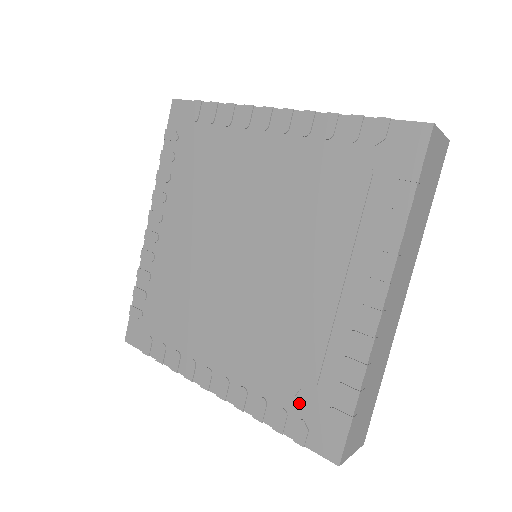
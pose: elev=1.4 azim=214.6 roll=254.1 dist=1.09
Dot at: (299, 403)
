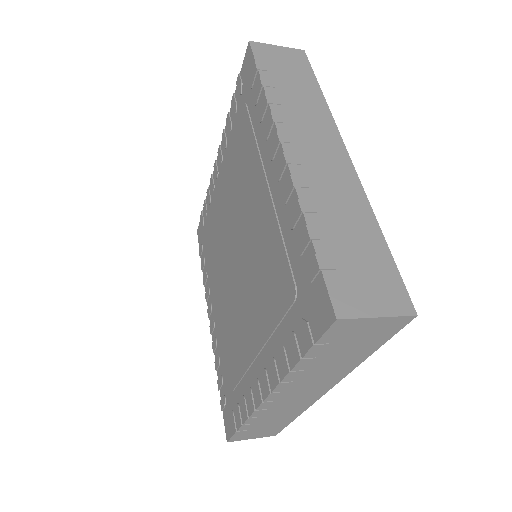
Dot at: (227, 387)
